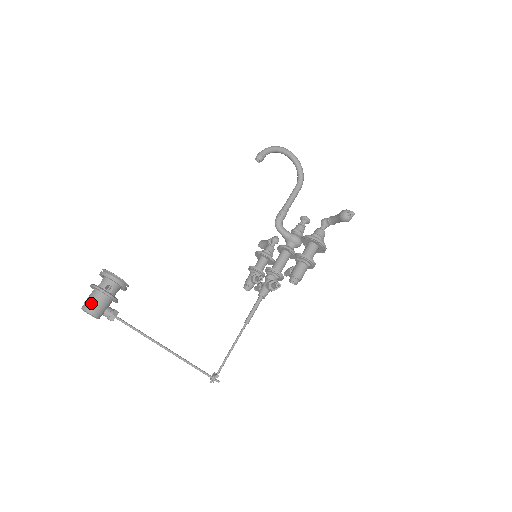
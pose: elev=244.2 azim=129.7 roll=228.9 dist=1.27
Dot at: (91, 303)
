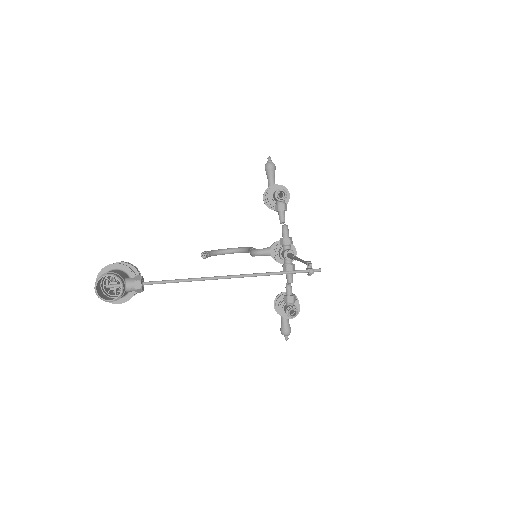
Dot at: occluded
